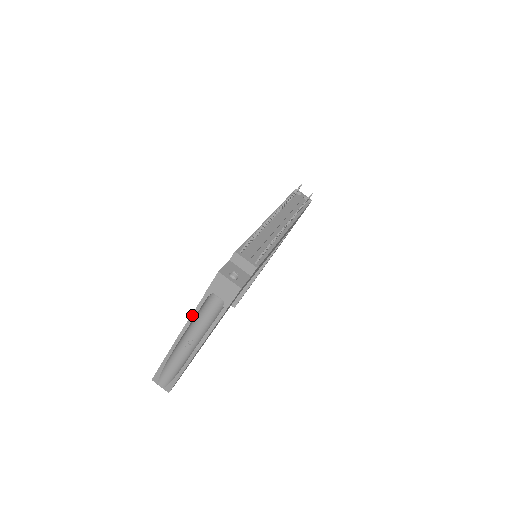
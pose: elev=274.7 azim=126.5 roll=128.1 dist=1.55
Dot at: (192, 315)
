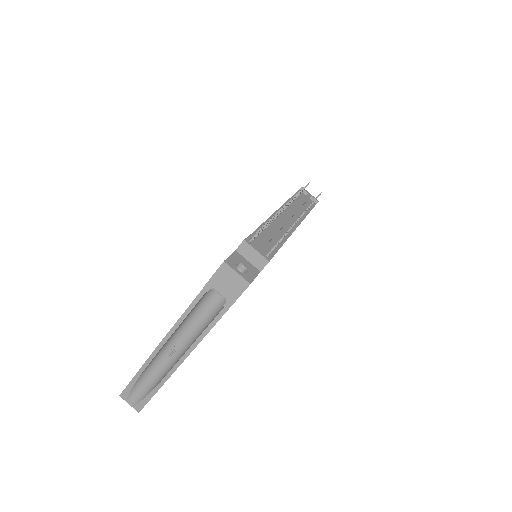
Dot at: (182, 316)
